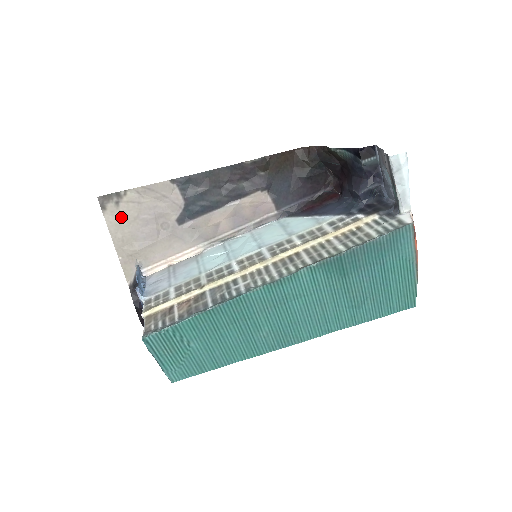
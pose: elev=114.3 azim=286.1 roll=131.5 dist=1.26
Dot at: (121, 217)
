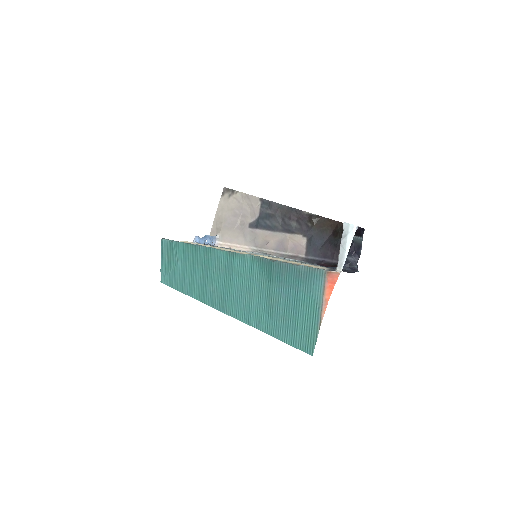
Dot at: (227, 204)
